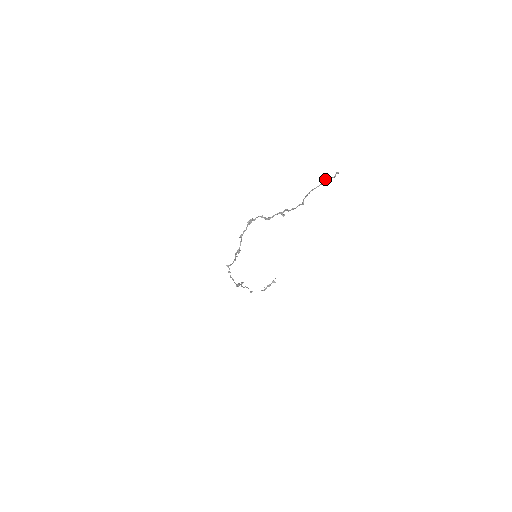
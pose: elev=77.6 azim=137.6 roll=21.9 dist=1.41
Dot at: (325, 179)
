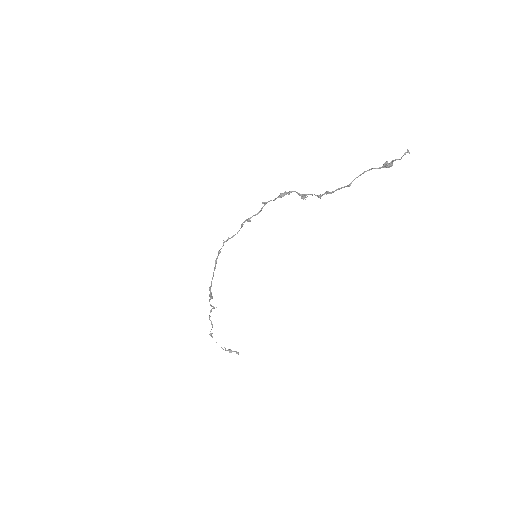
Dot at: (390, 162)
